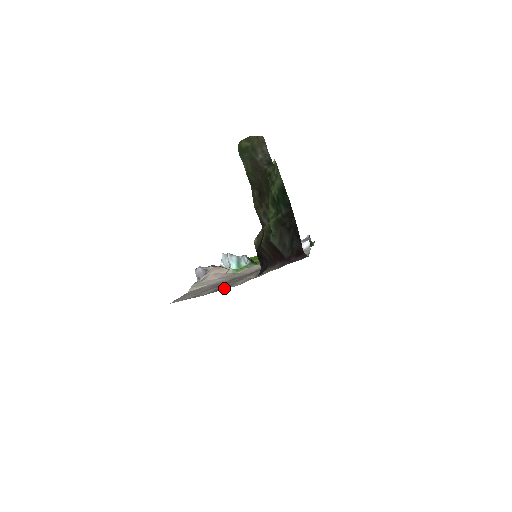
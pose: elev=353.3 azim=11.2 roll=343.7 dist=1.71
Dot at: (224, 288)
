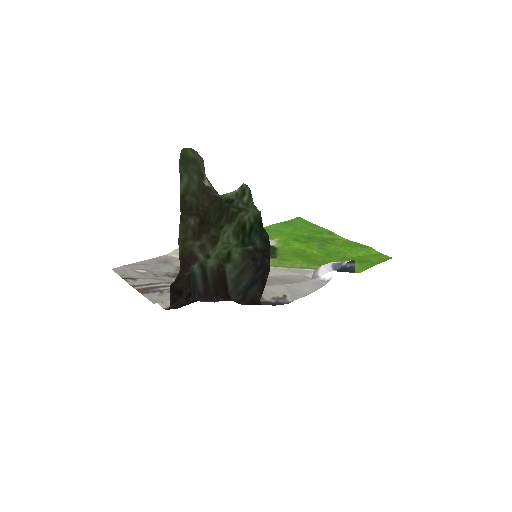
Dot at: (148, 292)
